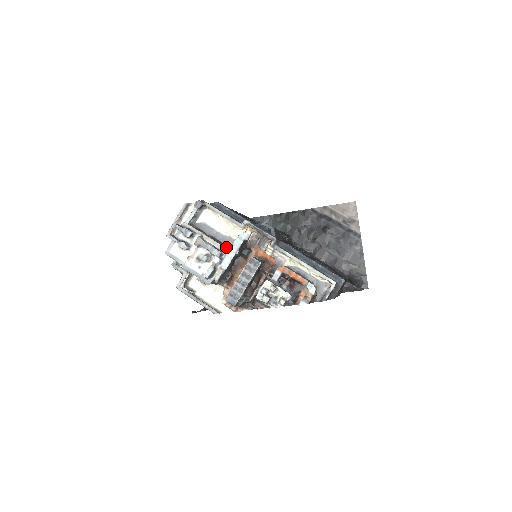
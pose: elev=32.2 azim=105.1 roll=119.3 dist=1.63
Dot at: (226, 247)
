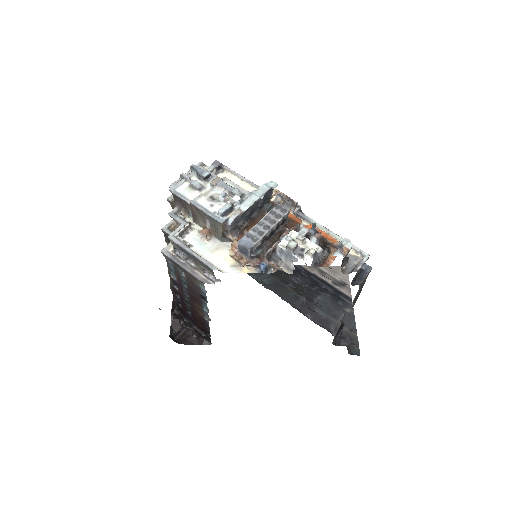
Dot at: occluded
